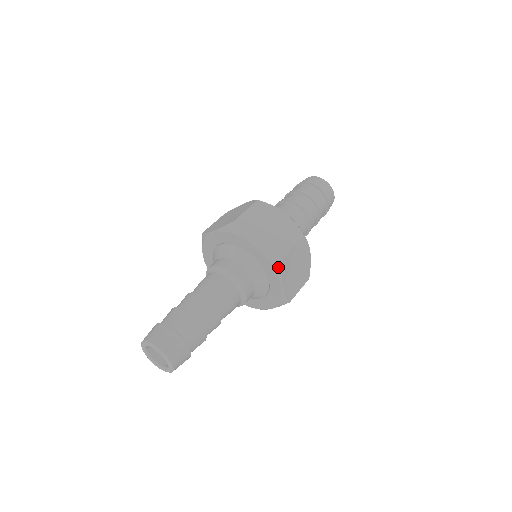
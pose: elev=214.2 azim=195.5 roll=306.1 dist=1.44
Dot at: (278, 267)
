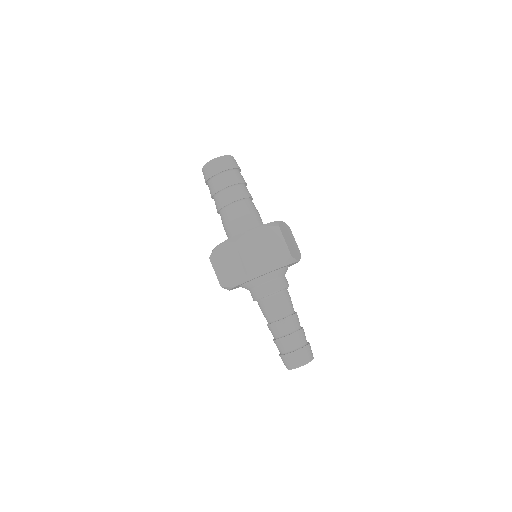
Dot at: (292, 261)
